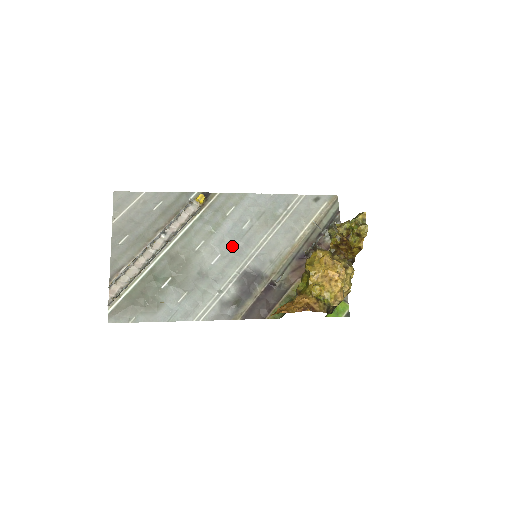
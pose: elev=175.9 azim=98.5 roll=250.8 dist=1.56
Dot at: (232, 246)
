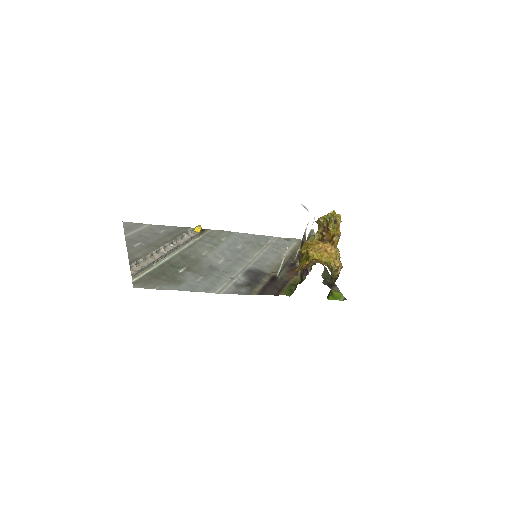
Dot at: (232, 256)
